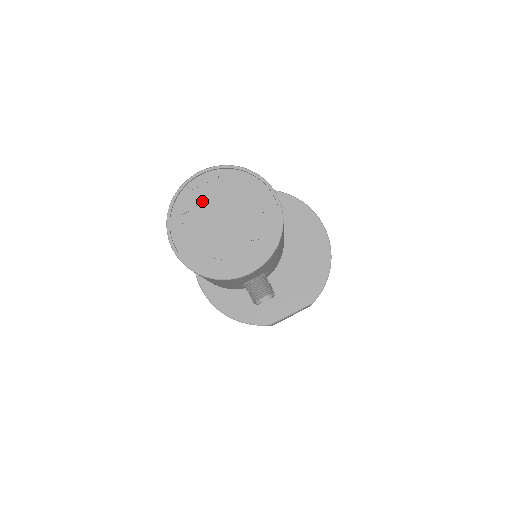
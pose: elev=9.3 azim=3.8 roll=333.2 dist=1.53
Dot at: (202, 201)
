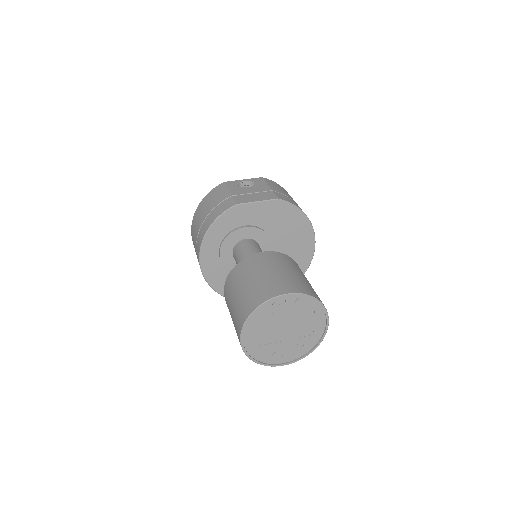
Dot at: (277, 314)
